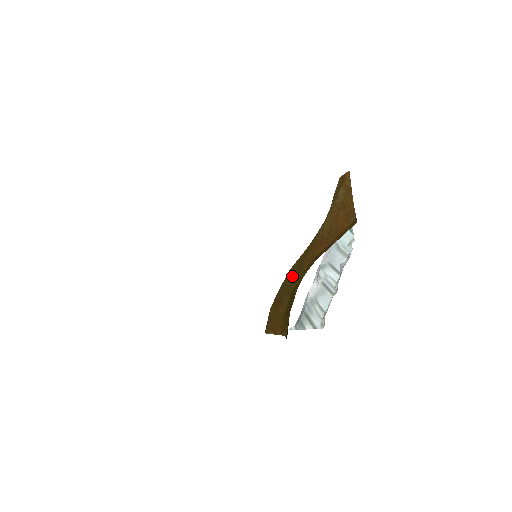
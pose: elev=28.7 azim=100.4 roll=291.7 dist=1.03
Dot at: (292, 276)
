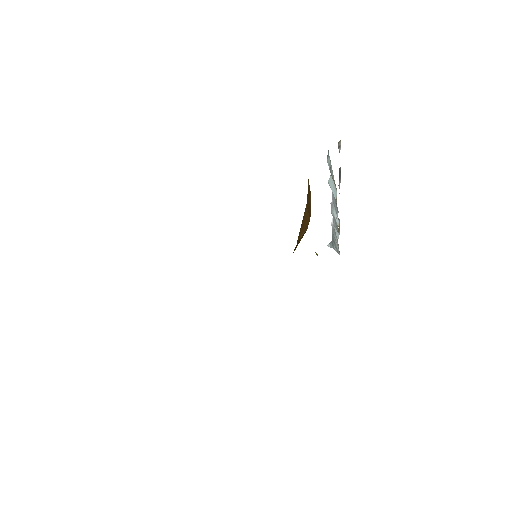
Dot at: occluded
